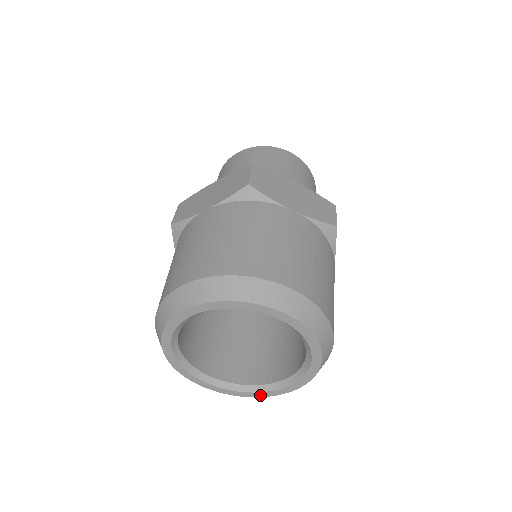
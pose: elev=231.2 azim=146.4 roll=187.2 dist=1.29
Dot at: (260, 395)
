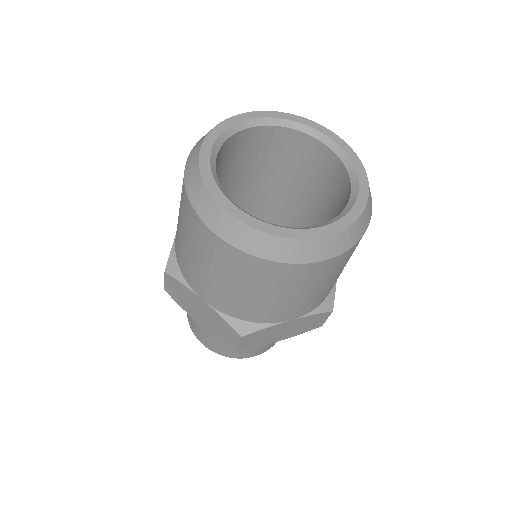
Dot at: (360, 207)
